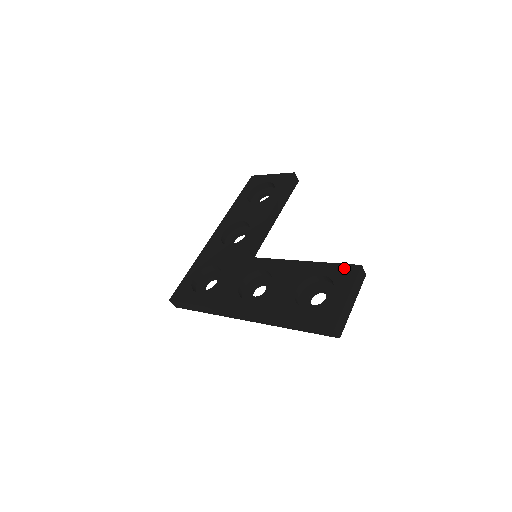
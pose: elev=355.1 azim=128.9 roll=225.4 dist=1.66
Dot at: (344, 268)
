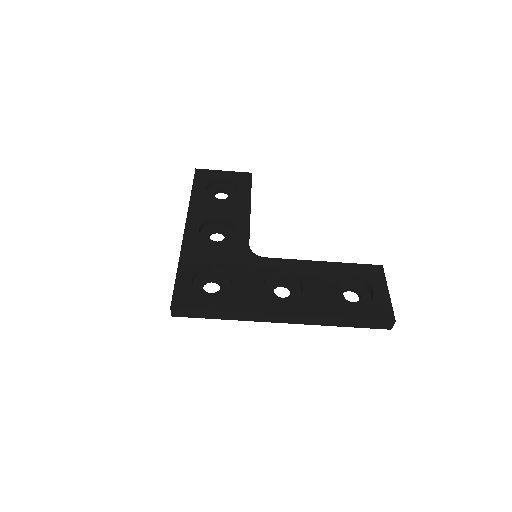
Dot at: (369, 268)
